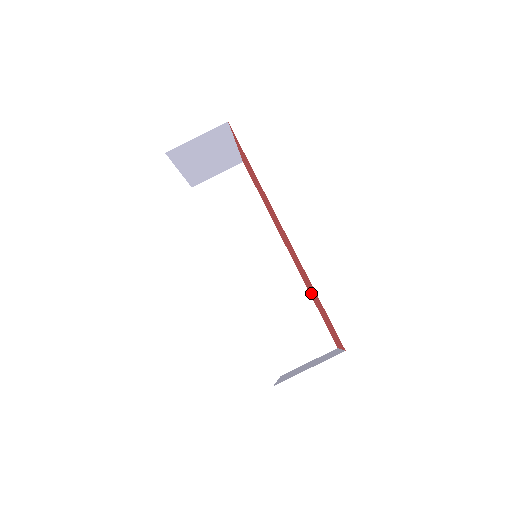
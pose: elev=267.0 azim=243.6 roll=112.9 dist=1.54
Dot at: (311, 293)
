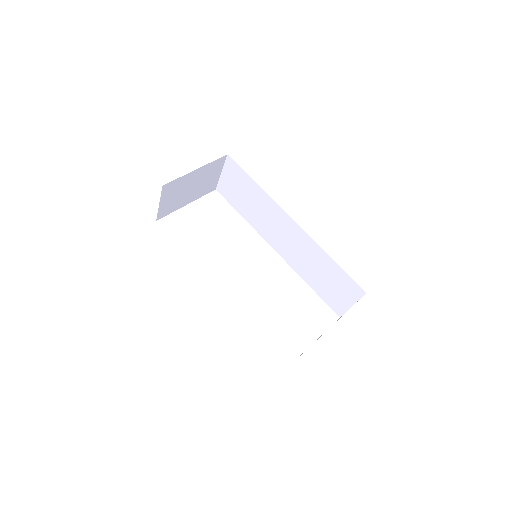
Dot at: occluded
